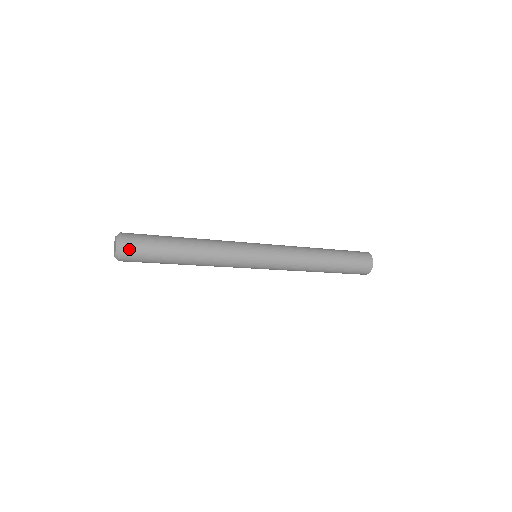
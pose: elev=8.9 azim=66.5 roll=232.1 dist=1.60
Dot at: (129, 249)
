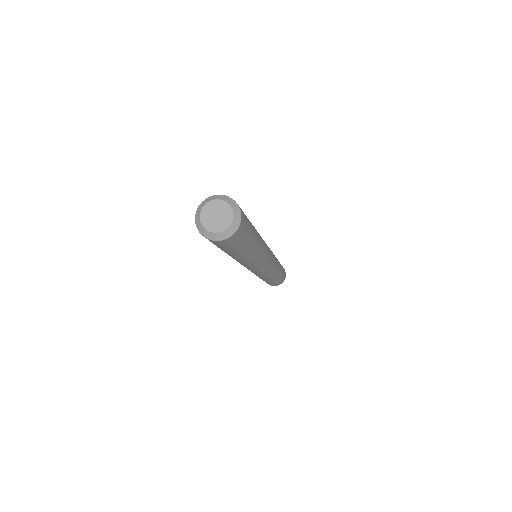
Dot at: (229, 241)
